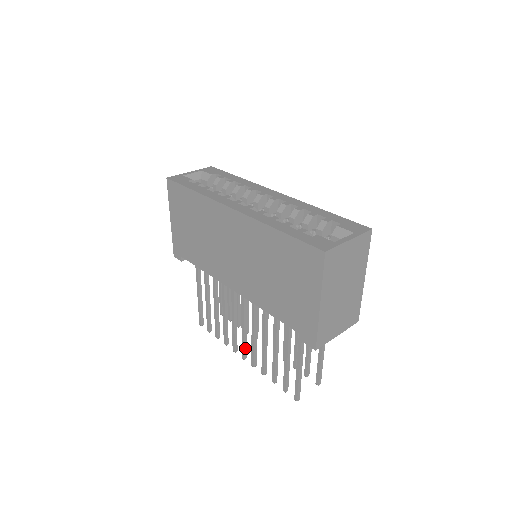
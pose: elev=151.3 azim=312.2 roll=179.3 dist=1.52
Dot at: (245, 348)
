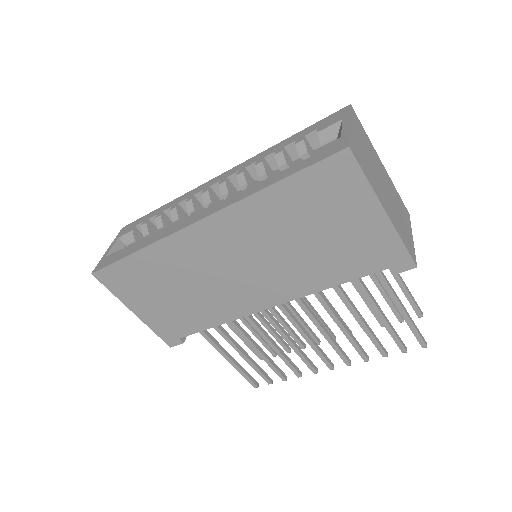
Dot at: (325, 357)
